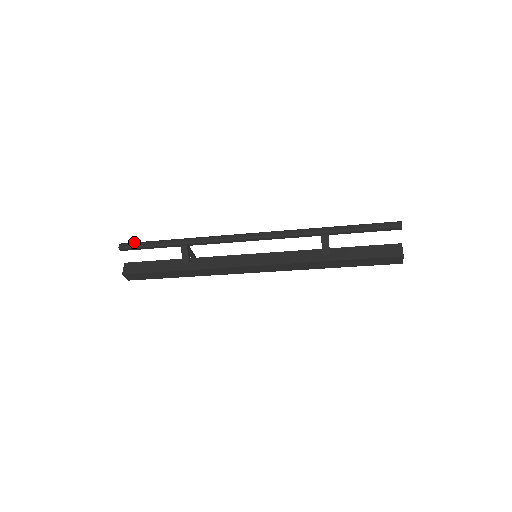
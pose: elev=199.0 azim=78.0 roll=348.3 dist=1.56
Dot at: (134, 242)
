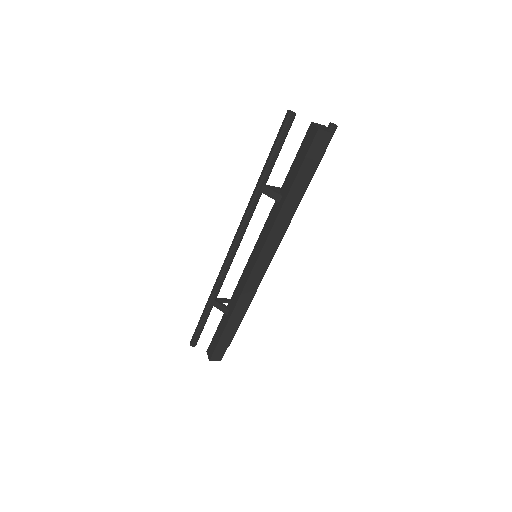
Dot at: (194, 332)
